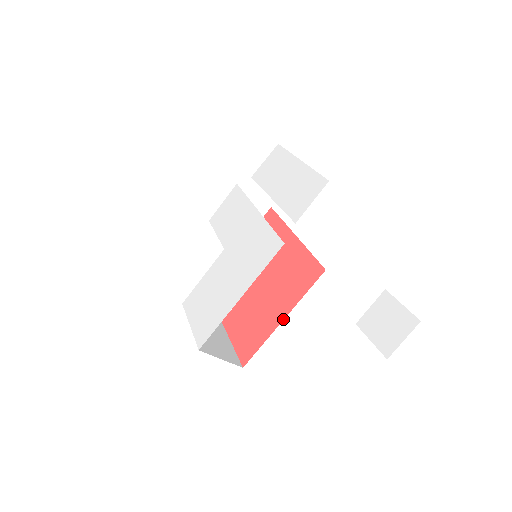
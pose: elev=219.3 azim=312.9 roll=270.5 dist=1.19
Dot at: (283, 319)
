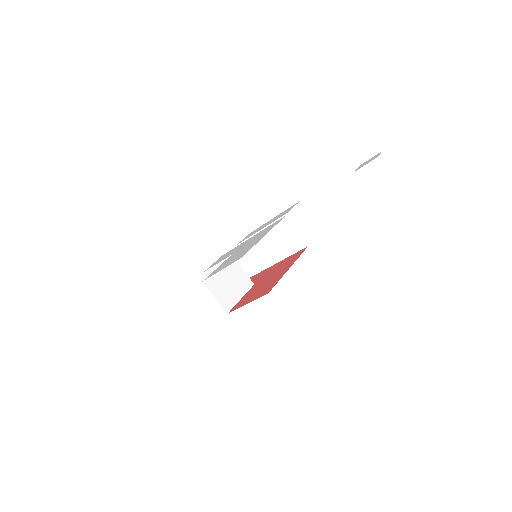
Dot at: occluded
